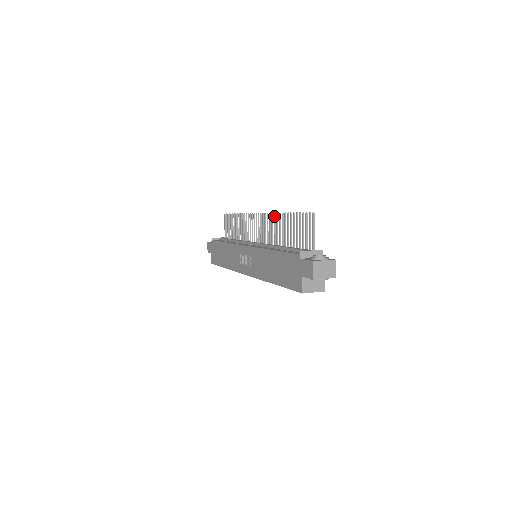
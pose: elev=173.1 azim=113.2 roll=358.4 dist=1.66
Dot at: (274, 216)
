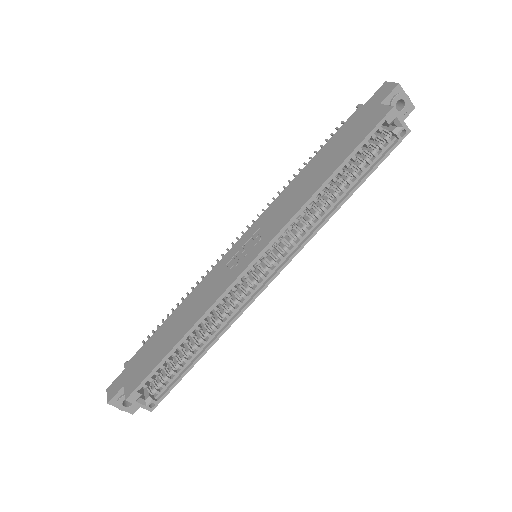
Dot at: (274, 198)
